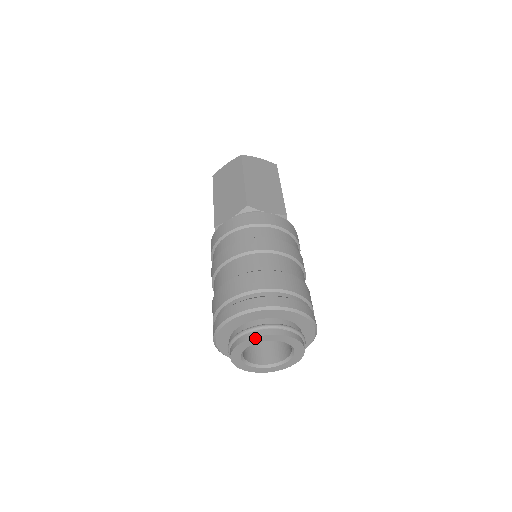
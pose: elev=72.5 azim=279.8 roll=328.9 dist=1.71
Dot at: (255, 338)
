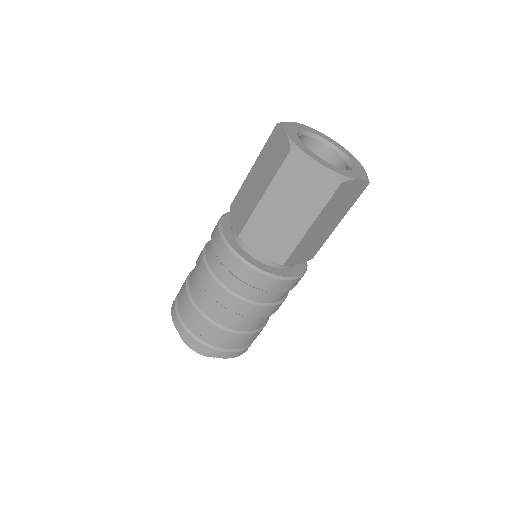
Dot at: (203, 354)
